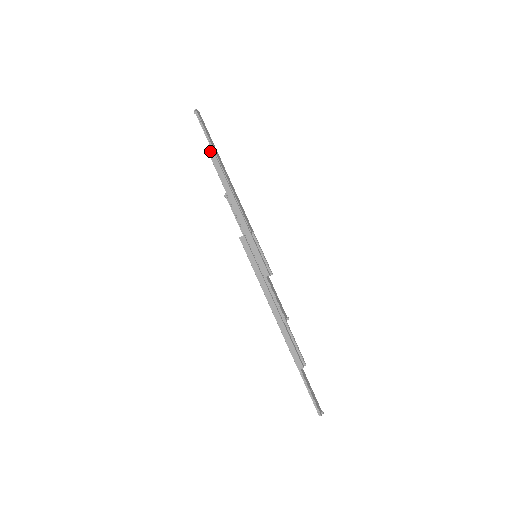
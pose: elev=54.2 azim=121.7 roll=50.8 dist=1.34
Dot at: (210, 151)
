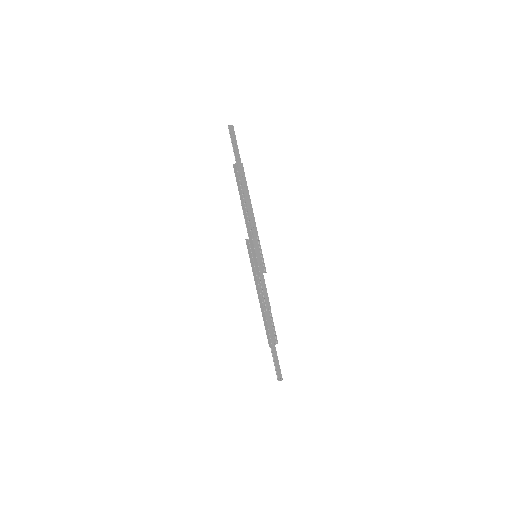
Dot at: (234, 165)
